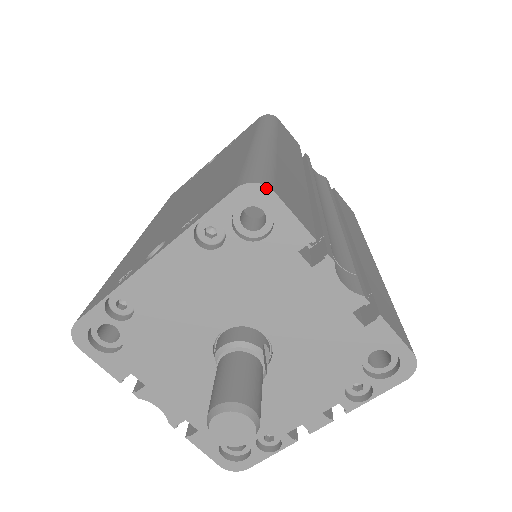
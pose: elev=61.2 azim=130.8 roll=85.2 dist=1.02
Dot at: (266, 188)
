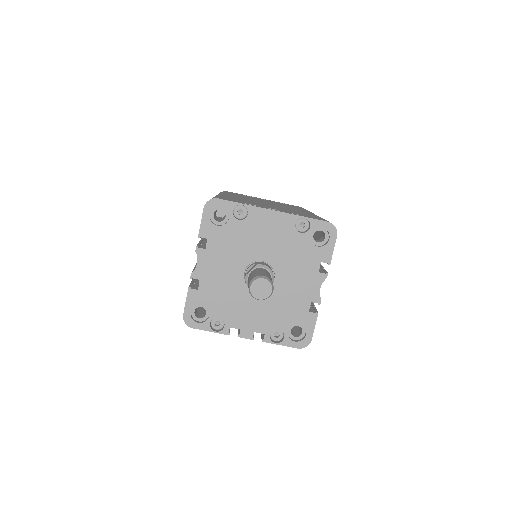
Dot at: (336, 232)
